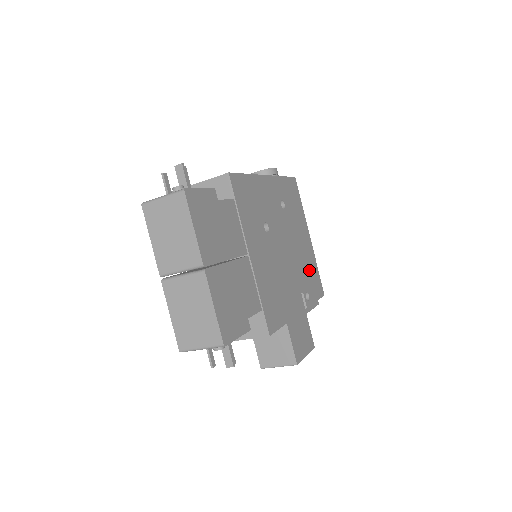
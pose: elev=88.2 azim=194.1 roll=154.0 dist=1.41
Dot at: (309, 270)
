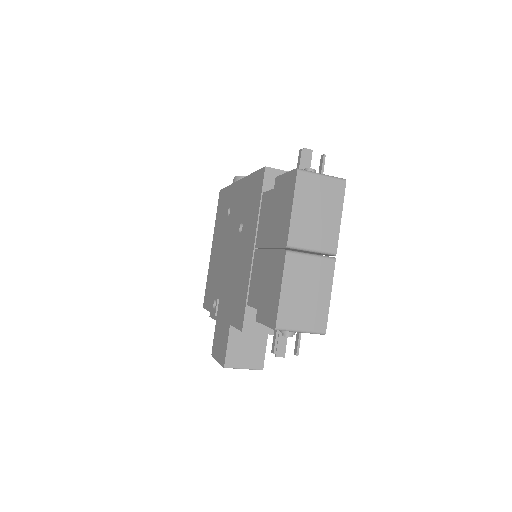
Dot at: occluded
